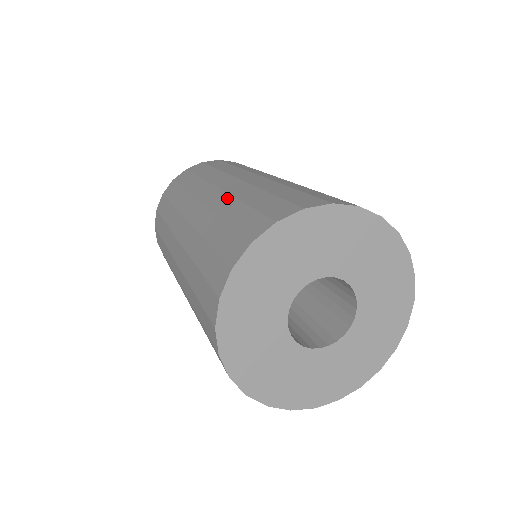
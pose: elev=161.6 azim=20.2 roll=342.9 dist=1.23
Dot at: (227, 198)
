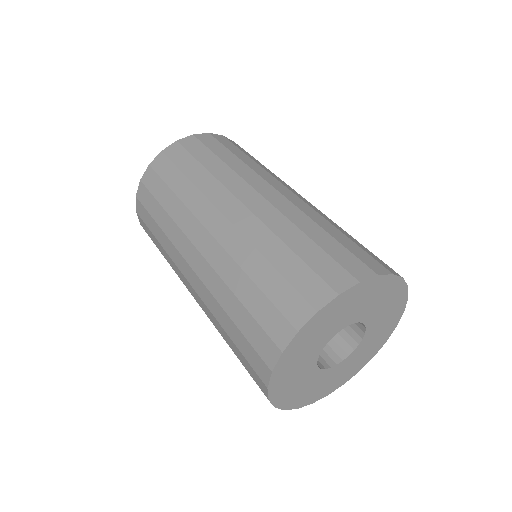
Dot at: (281, 218)
